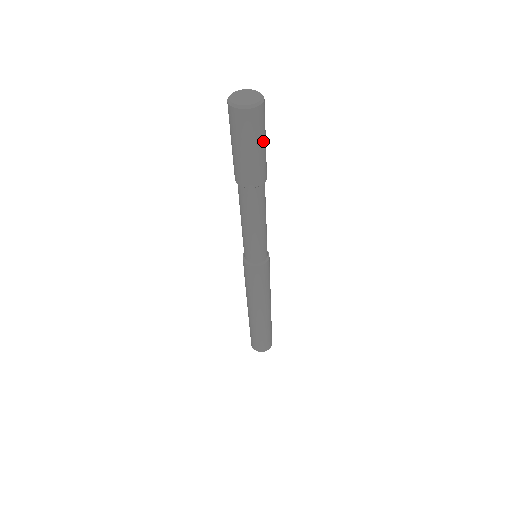
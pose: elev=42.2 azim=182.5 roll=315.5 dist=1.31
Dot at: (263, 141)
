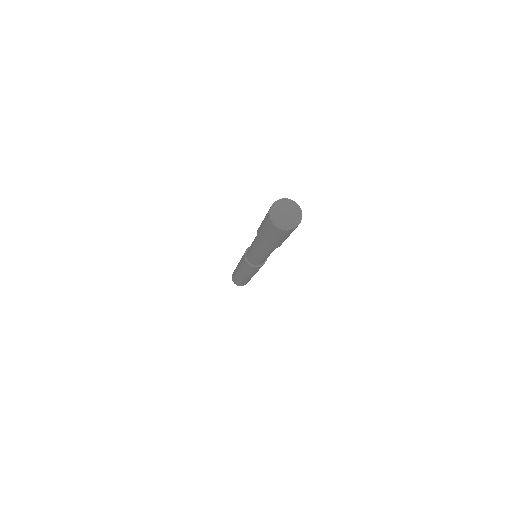
Dot at: occluded
